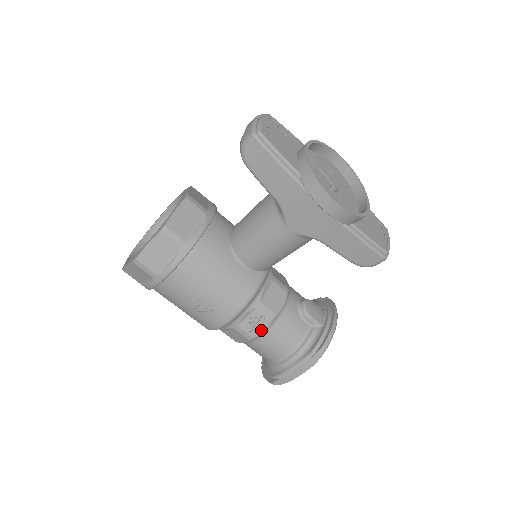
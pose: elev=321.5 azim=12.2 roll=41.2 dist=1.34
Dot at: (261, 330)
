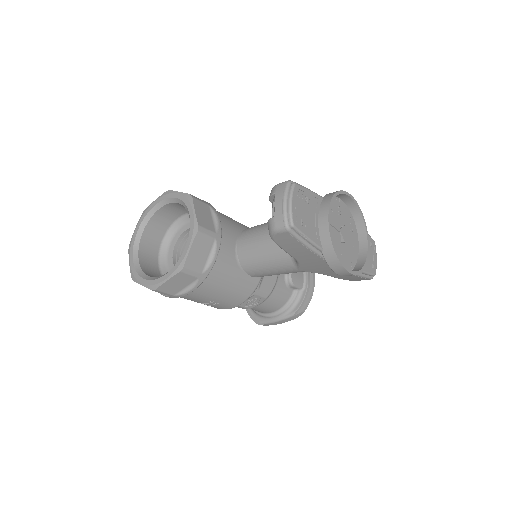
Dot at: (256, 305)
